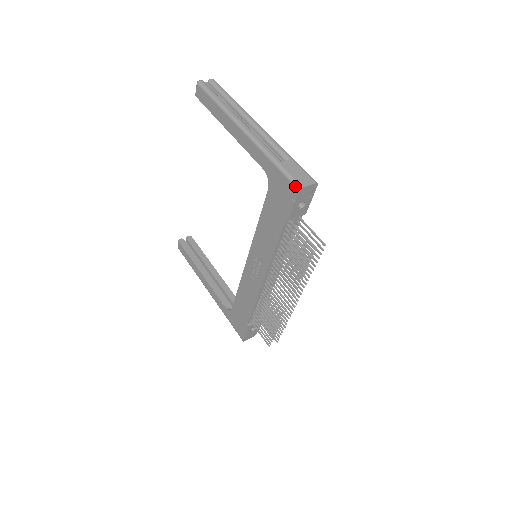
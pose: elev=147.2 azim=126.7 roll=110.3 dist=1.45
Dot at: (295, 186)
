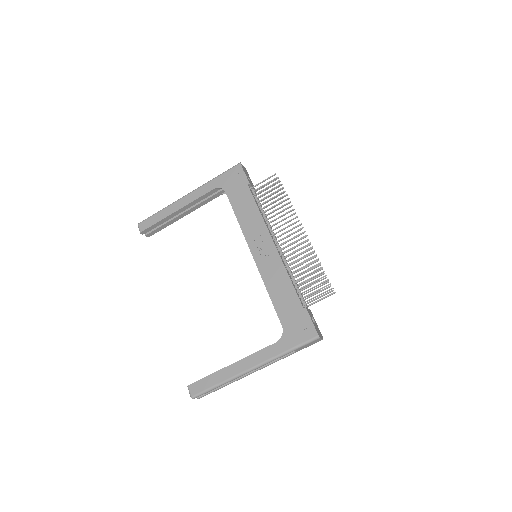
Dot at: (236, 165)
